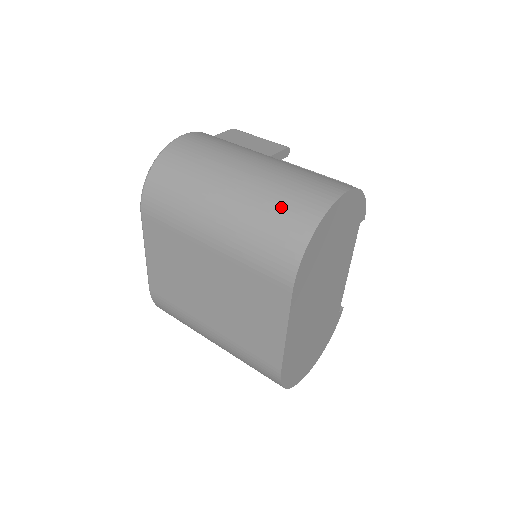
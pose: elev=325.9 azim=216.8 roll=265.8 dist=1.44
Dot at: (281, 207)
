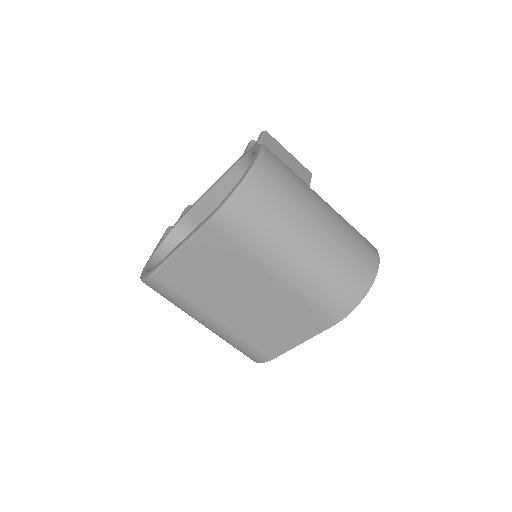
Dot at: (349, 266)
